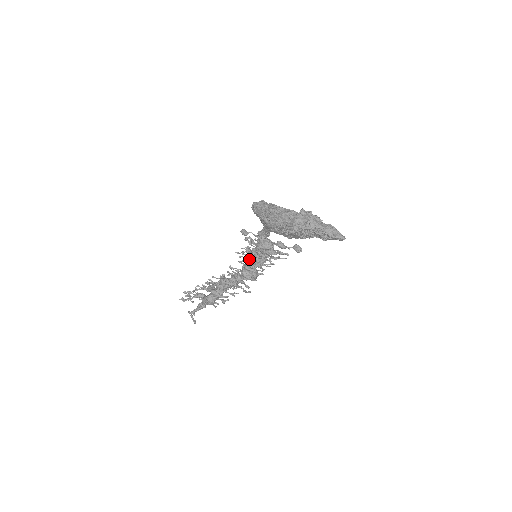
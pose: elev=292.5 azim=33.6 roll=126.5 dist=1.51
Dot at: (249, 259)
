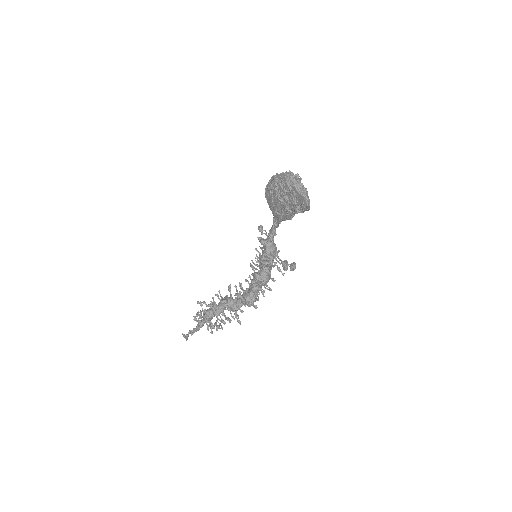
Dot at: (254, 271)
